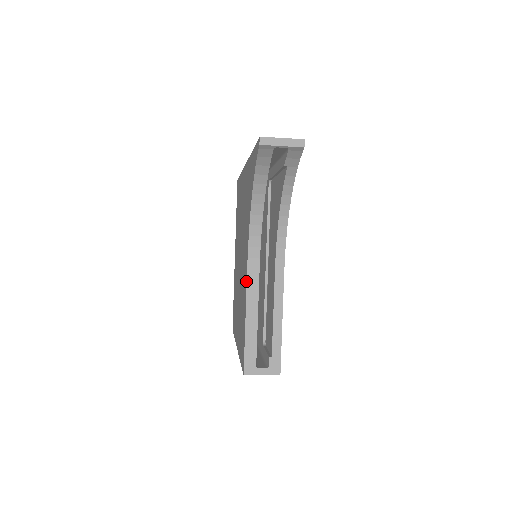
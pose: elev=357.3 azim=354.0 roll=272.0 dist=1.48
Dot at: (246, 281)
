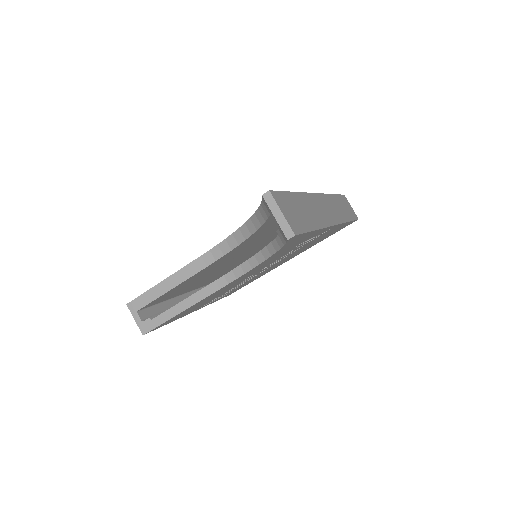
Dot at: (193, 261)
